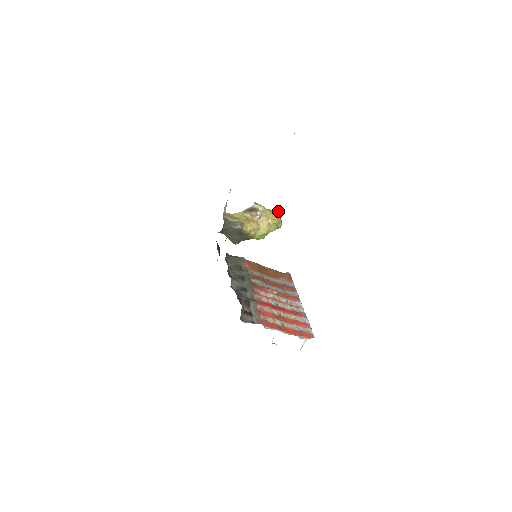
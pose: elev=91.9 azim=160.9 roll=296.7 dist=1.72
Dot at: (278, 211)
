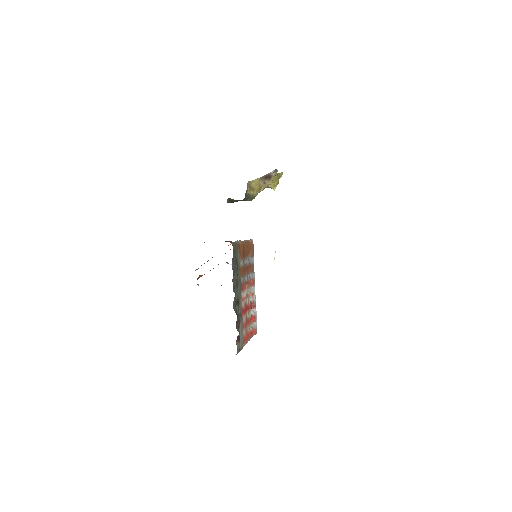
Dot at: (282, 174)
